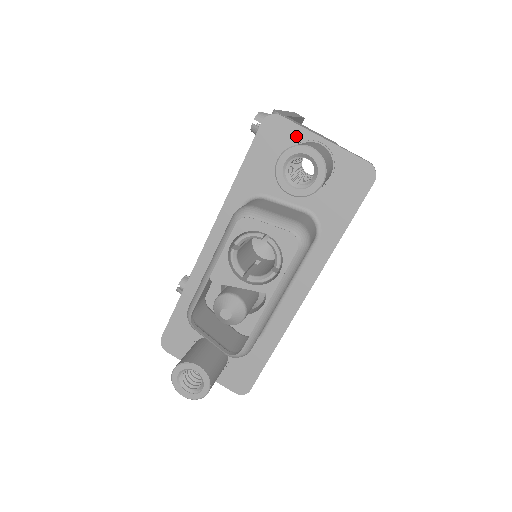
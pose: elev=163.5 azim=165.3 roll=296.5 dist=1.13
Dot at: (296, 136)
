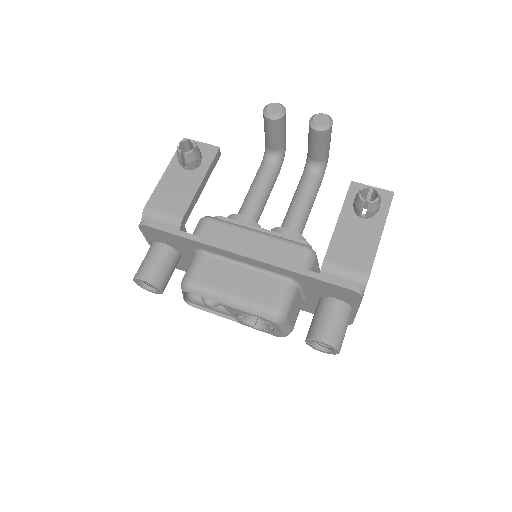
Dot at: (352, 302)
